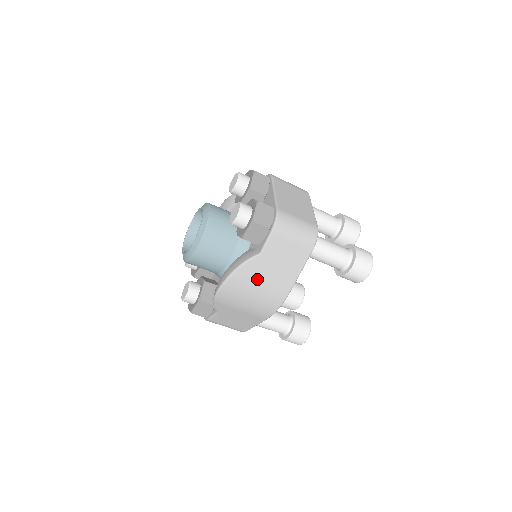
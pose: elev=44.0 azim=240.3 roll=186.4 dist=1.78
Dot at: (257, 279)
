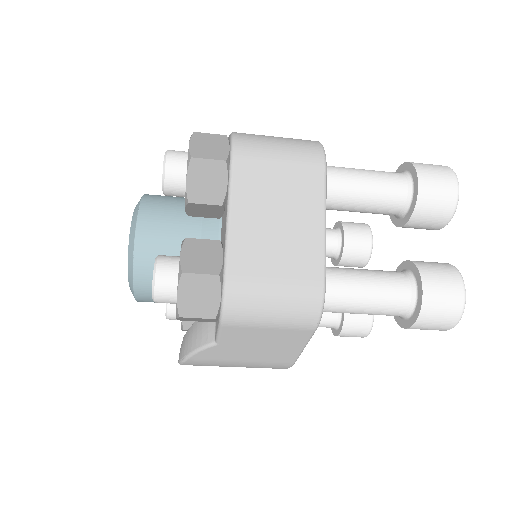
Dot at: (229, 361)
